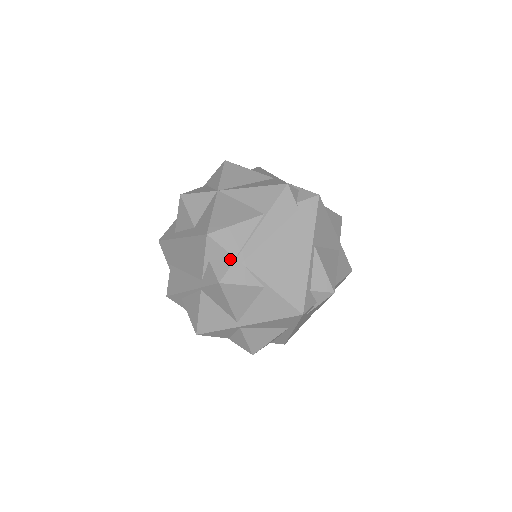
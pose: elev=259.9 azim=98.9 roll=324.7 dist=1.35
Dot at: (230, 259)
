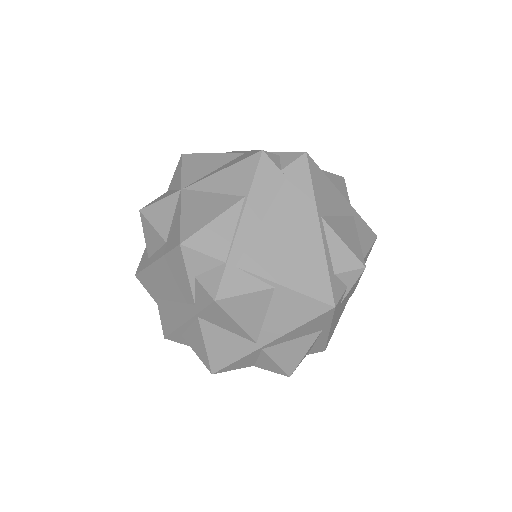
Dot at: (219, 266)
